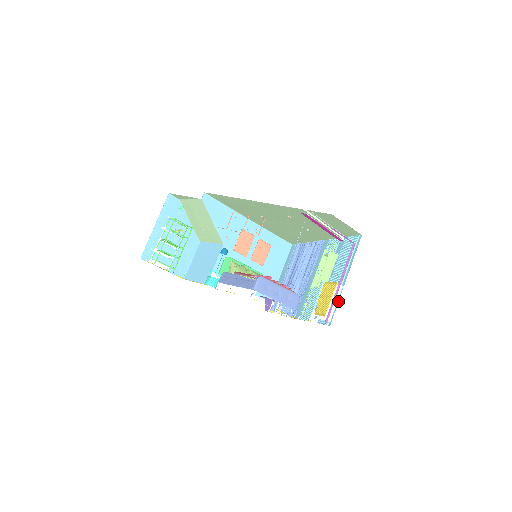
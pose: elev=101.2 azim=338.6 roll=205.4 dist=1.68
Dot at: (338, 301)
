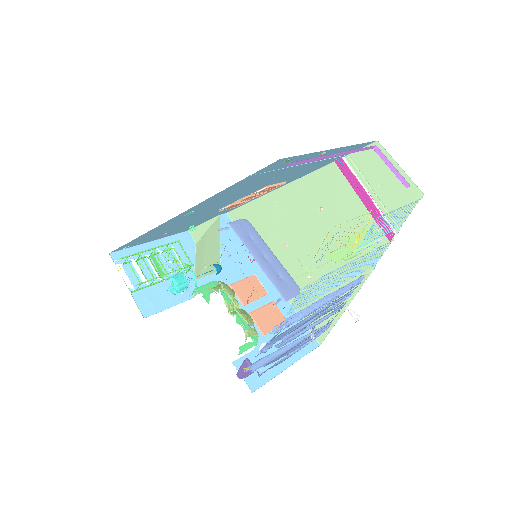
Dot at: occluded
